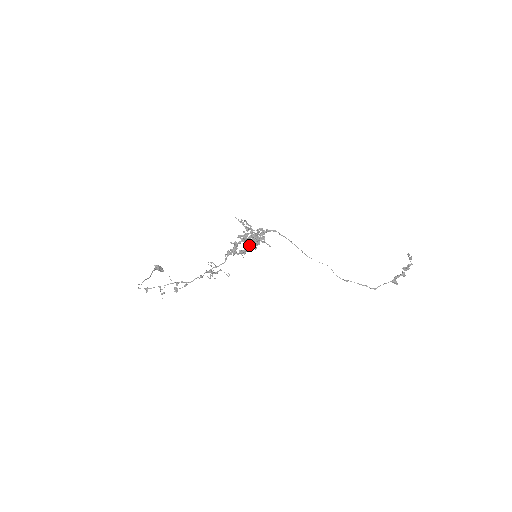
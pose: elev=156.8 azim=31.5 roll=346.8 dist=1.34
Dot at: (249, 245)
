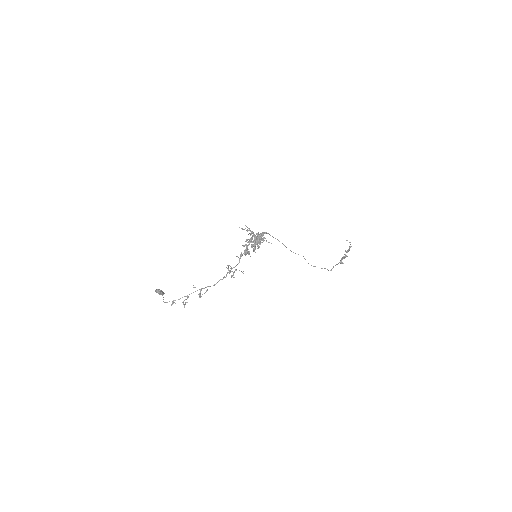
Dot at: (252, 247)
